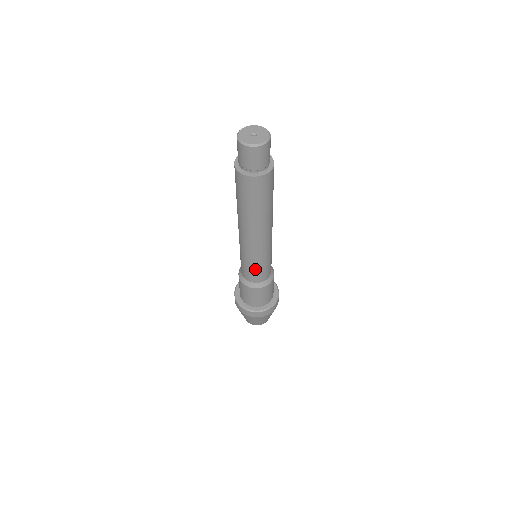
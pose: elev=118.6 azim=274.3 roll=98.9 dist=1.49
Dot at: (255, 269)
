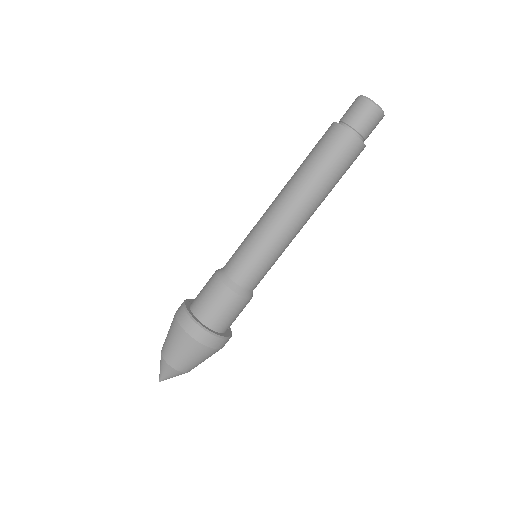
Dot at: (246, 253)
